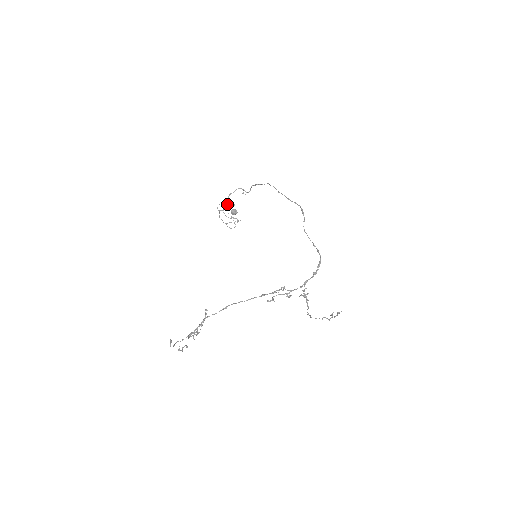
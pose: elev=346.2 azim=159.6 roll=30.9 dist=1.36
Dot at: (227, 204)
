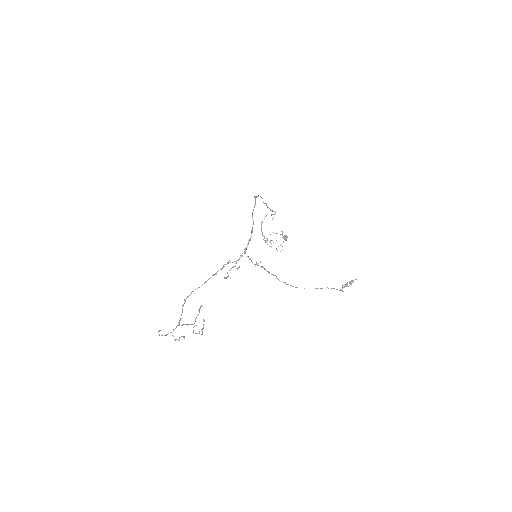
Dot at: occluded
